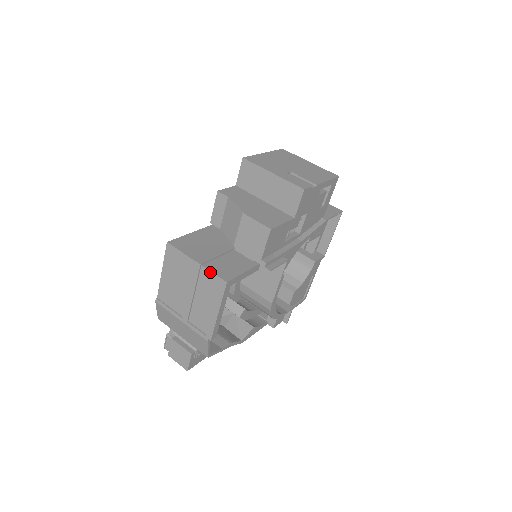
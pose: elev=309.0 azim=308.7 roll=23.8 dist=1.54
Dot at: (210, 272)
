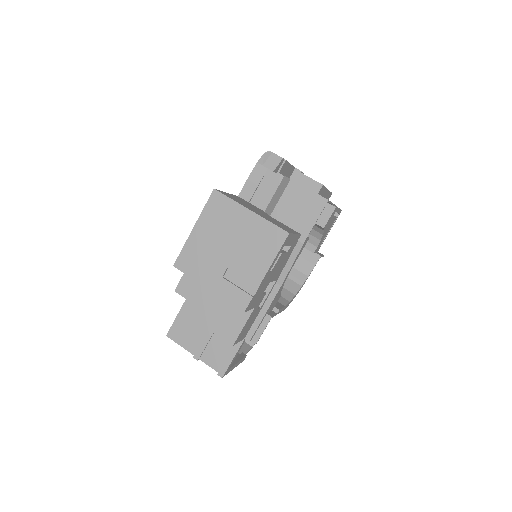
Dot at: (208, 365)
